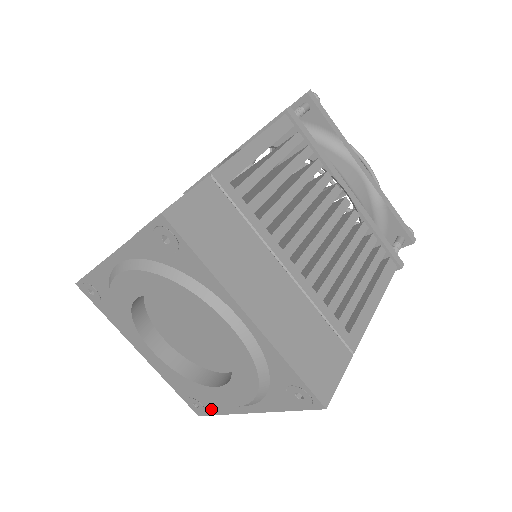
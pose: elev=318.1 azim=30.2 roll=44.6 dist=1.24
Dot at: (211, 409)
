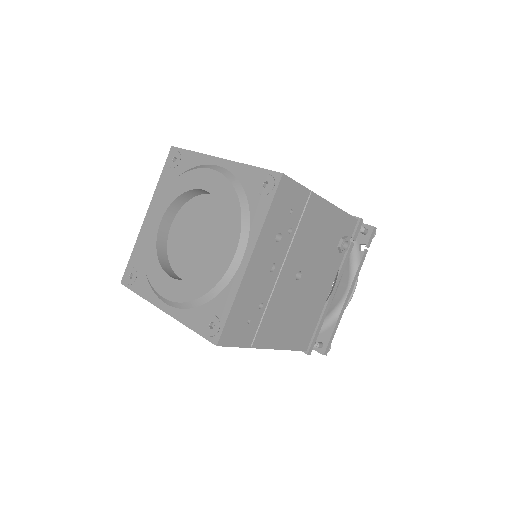
Dot at: (223, 310)
